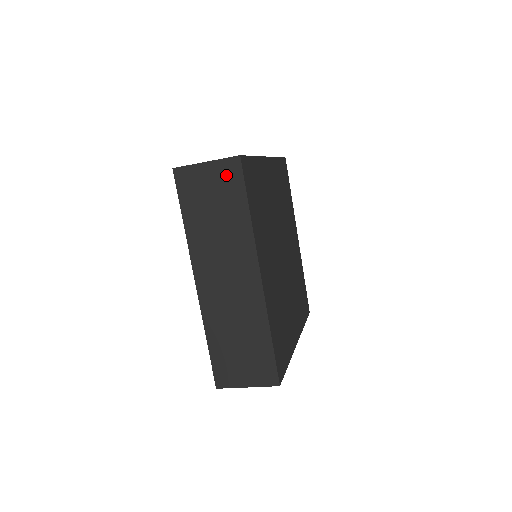
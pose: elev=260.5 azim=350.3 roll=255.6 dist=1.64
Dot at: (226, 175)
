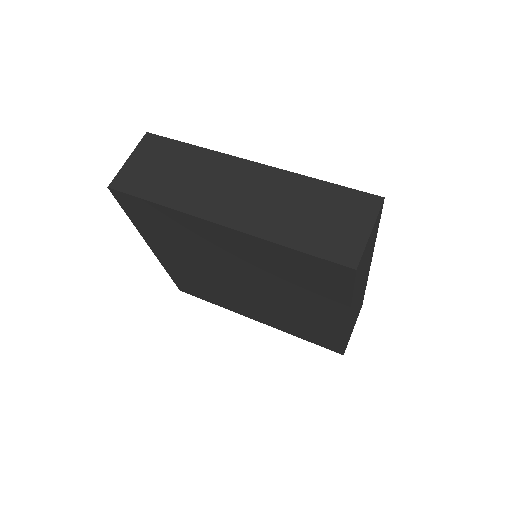
Dot at: (151, 149)
